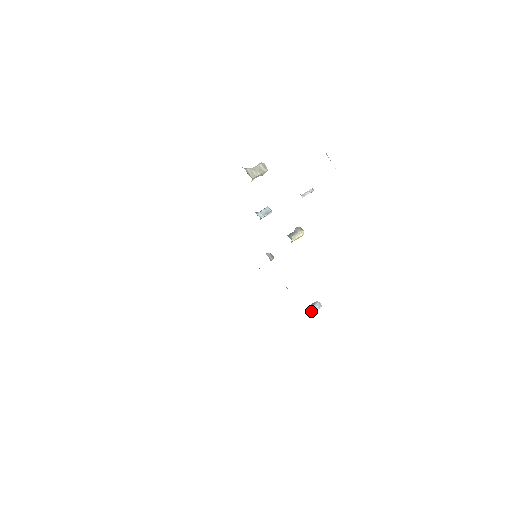
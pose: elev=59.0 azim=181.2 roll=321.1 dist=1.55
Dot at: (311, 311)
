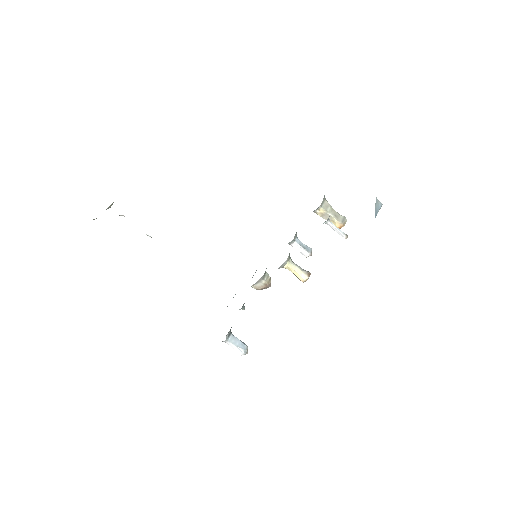
Dot at: (231, 337)
